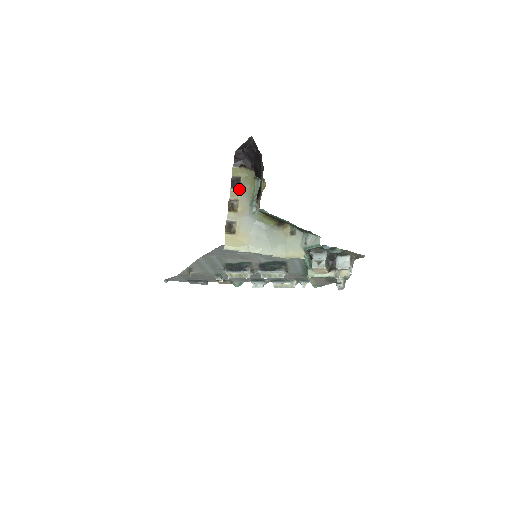
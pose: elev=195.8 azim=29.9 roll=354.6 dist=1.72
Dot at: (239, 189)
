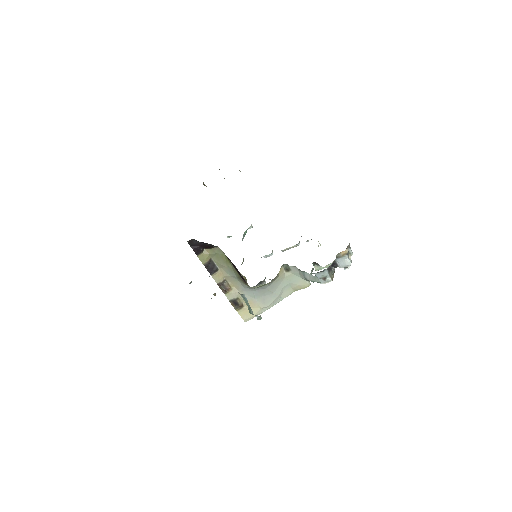
Dot at: (218, 270)
